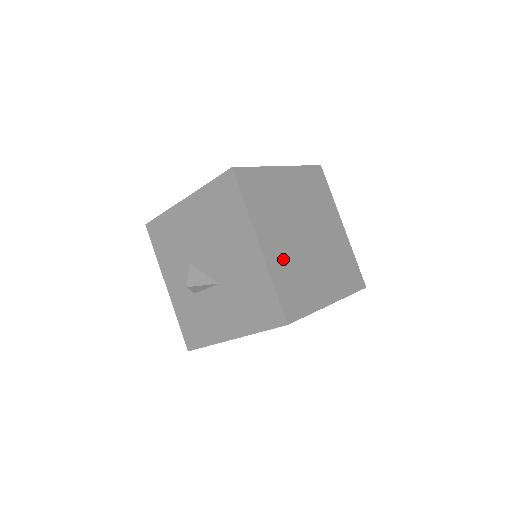
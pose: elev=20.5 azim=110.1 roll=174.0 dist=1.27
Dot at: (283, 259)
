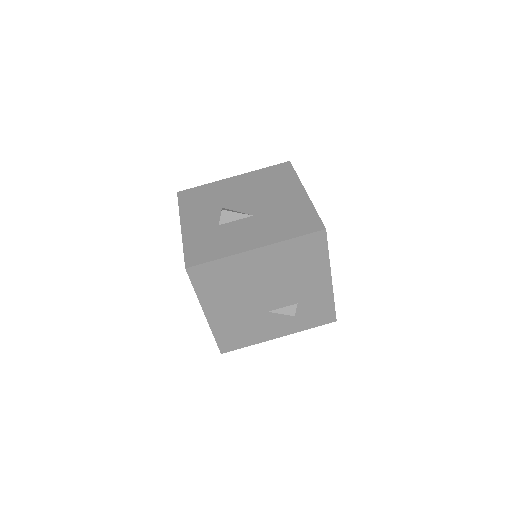
Dot at: occluded
